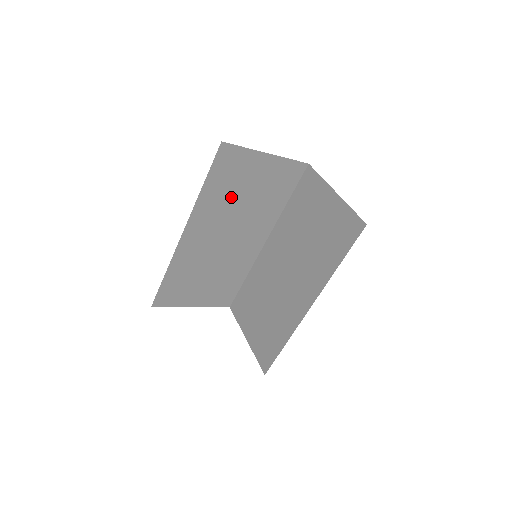
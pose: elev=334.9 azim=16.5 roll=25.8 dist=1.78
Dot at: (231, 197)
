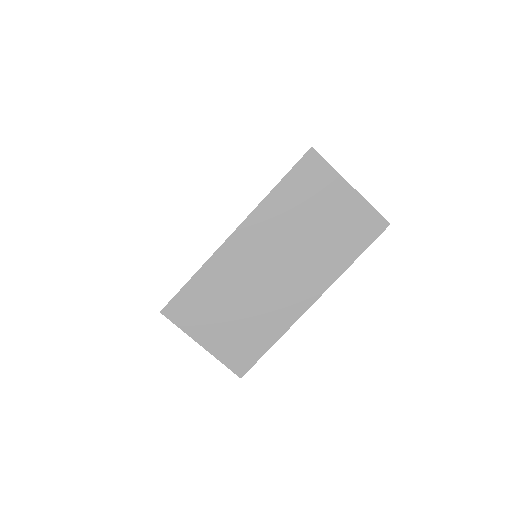
Dot at: occluded
